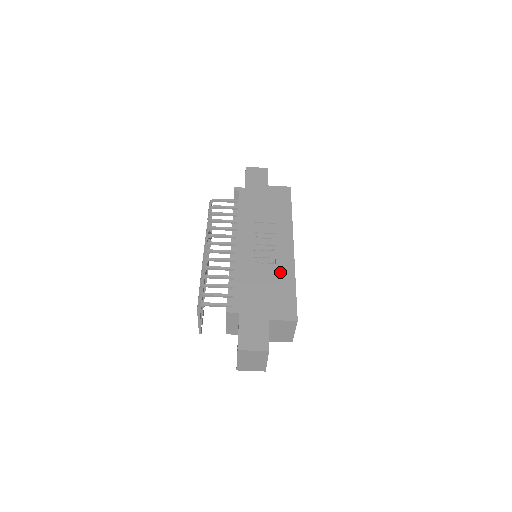
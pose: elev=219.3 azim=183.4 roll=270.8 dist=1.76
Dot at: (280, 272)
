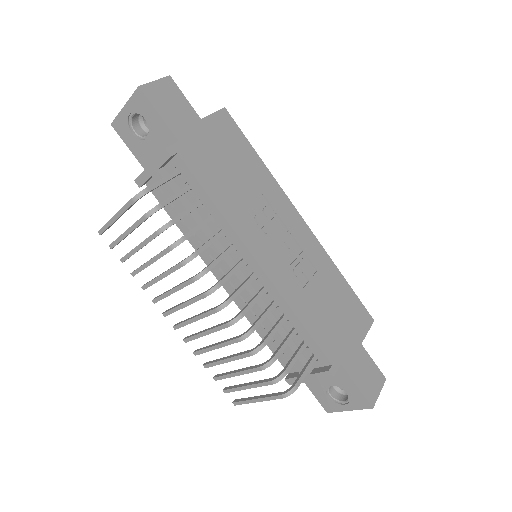
Dot at: (323, 271)
